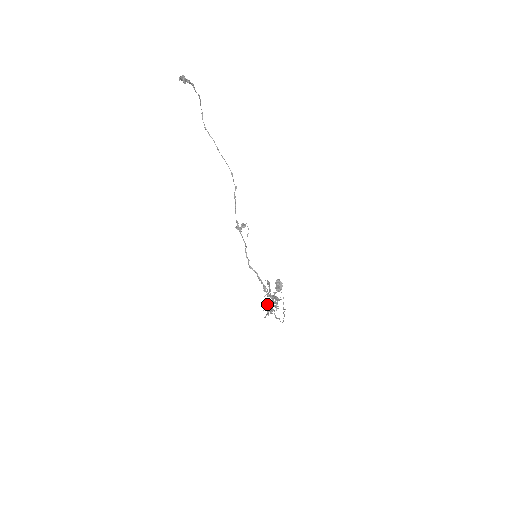
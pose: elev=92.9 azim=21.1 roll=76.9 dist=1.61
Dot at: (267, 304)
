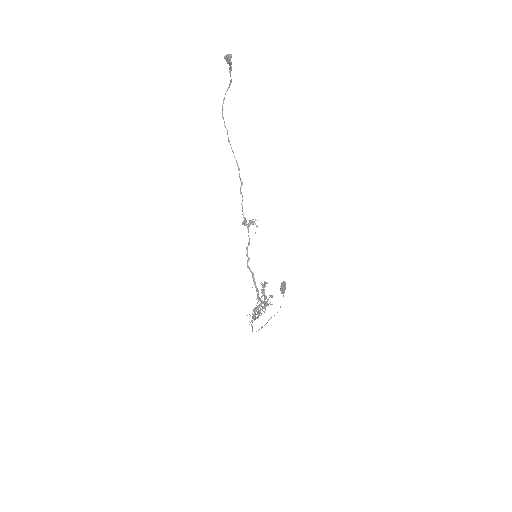
Dot at: (255, 309)
